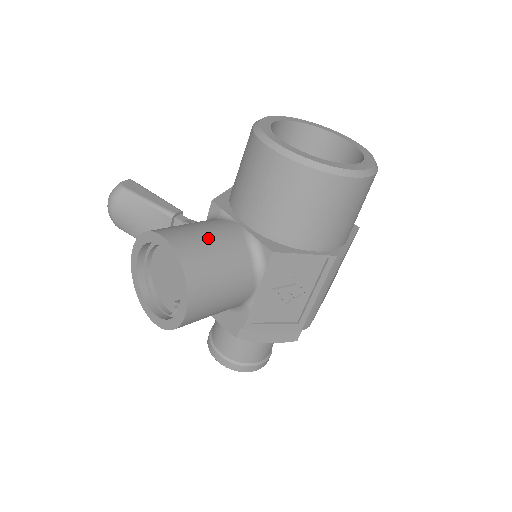
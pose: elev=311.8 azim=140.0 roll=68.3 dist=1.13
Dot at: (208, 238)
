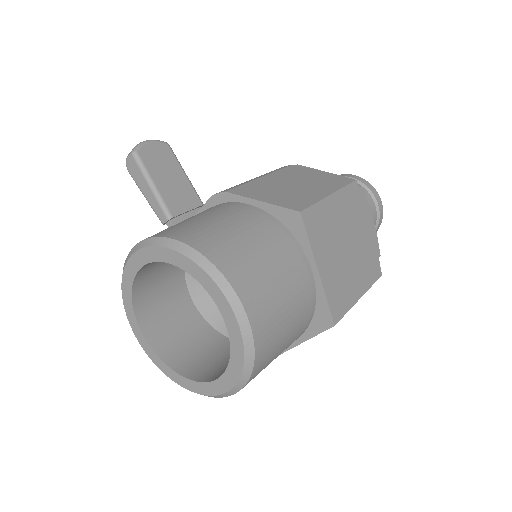
Dot at: occluded
